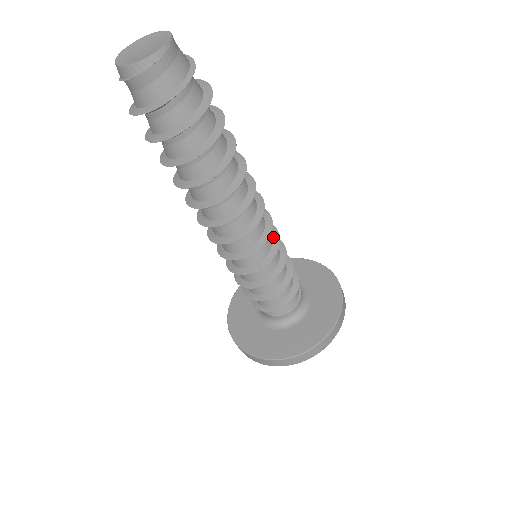
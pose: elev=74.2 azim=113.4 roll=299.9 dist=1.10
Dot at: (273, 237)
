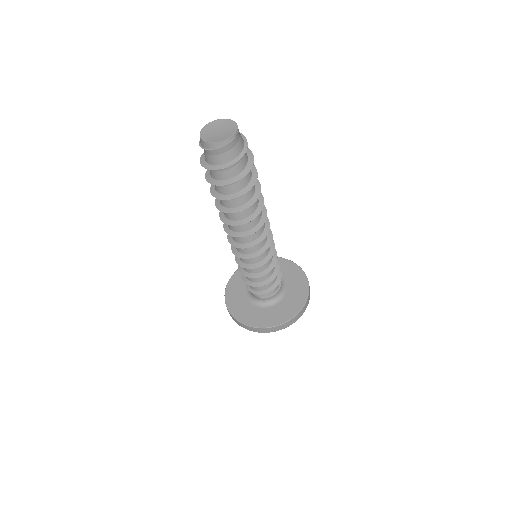
Dot at: (270, 247)
